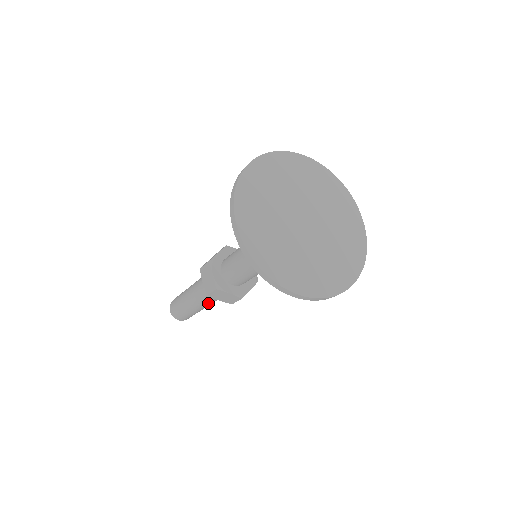
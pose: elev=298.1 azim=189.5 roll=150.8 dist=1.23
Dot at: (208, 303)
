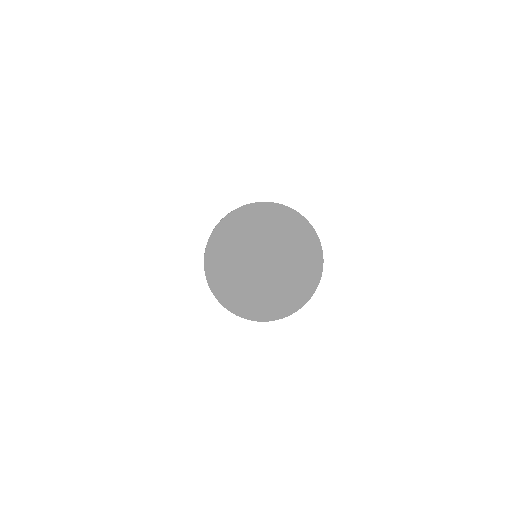
Dot at: occluded
